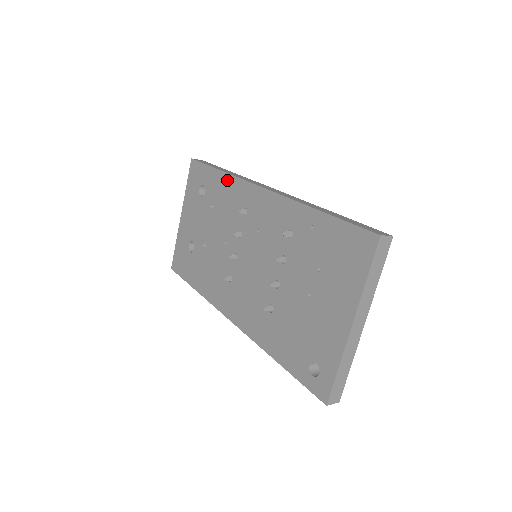
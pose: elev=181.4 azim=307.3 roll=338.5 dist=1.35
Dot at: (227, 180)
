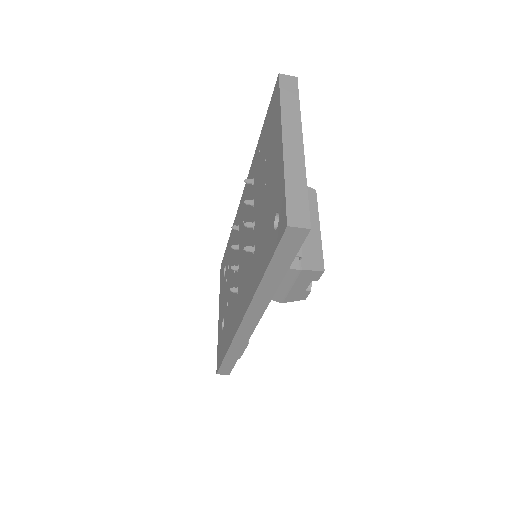
Dot at: (231, 234)
